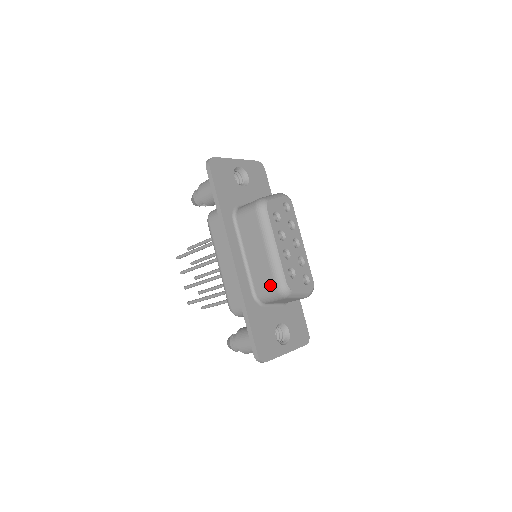
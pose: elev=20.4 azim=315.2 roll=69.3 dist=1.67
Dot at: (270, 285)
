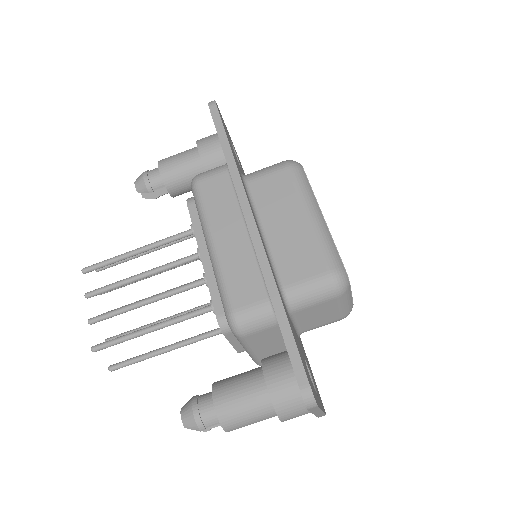
Dot at: (317, 269)
